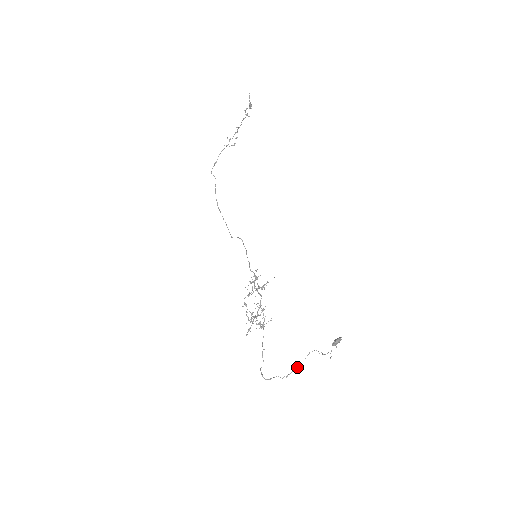
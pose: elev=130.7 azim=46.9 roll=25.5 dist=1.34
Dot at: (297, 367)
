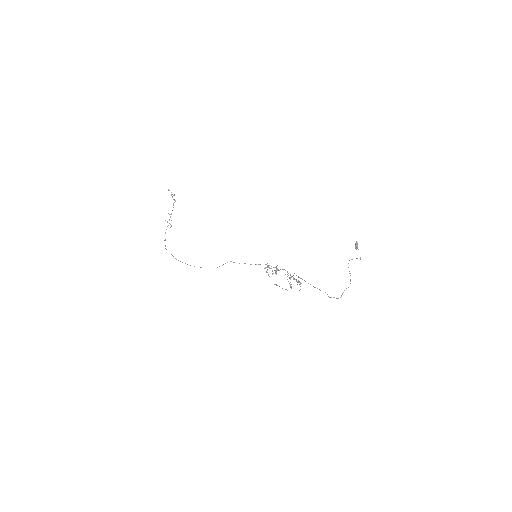
Dot at: (350, 275)
